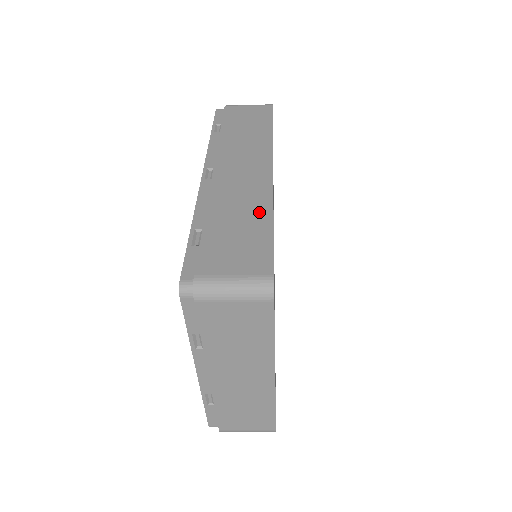
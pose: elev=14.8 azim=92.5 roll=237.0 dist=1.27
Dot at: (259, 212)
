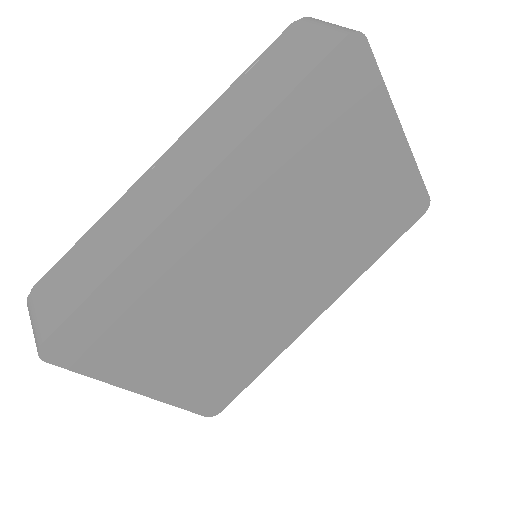
Dot at: (114, 256)
